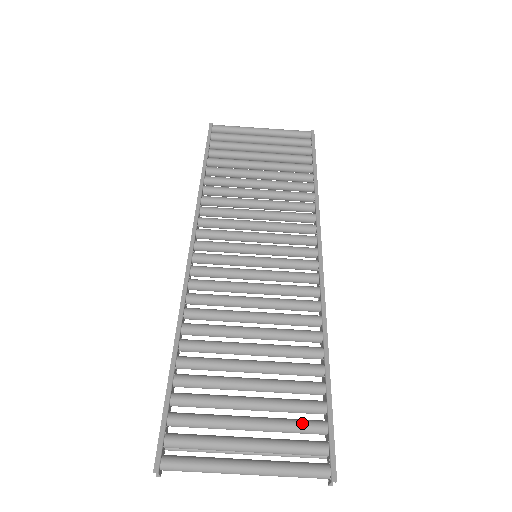
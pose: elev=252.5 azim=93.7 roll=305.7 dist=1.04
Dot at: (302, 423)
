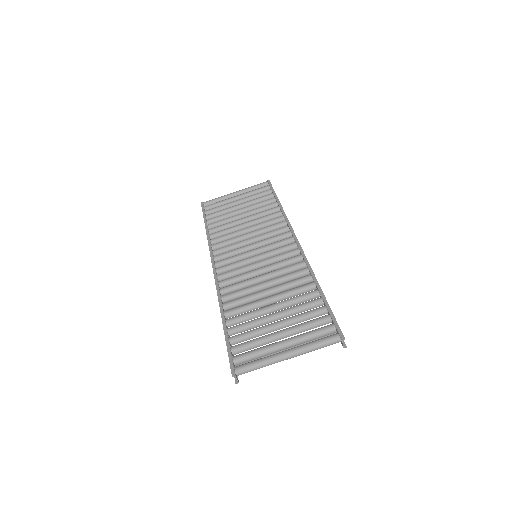
Dot at: (313, 320)
